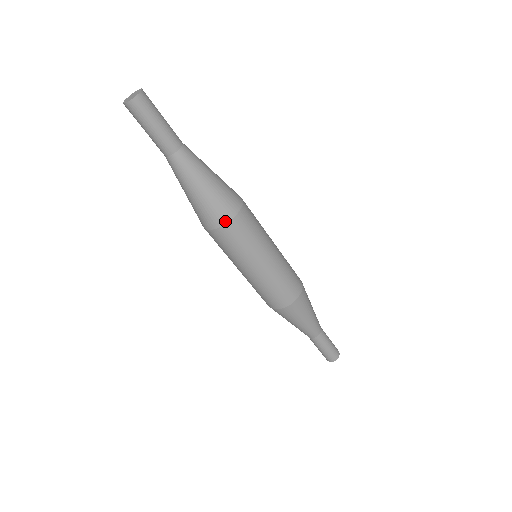
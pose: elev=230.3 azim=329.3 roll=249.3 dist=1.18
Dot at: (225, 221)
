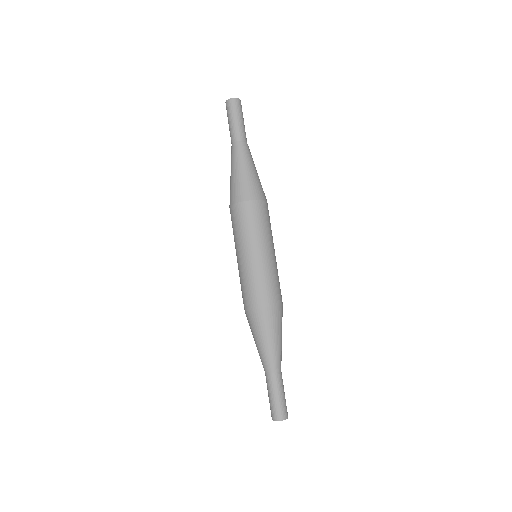
Dot at: (262, 198)
